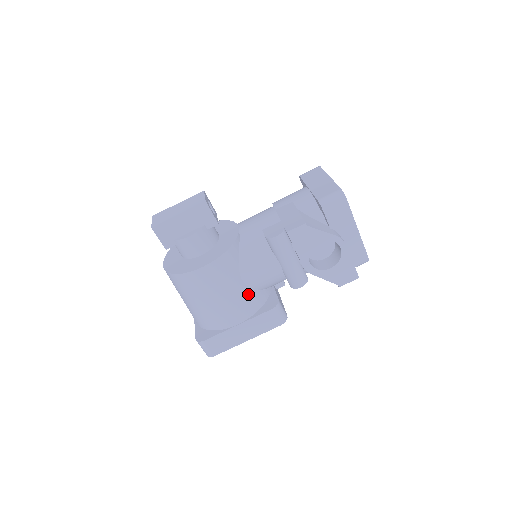
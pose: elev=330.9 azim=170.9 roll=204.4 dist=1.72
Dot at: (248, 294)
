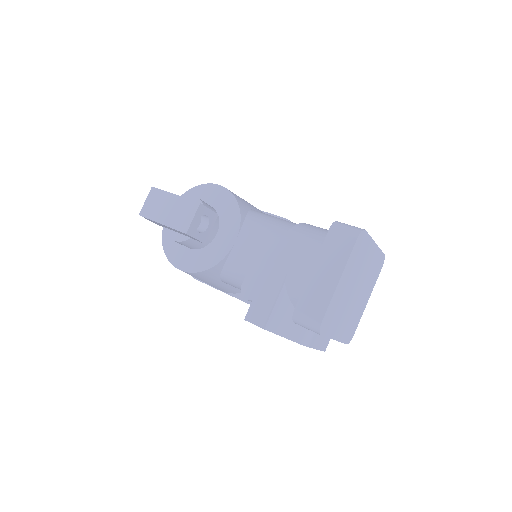
Dot at: (230, 287)
